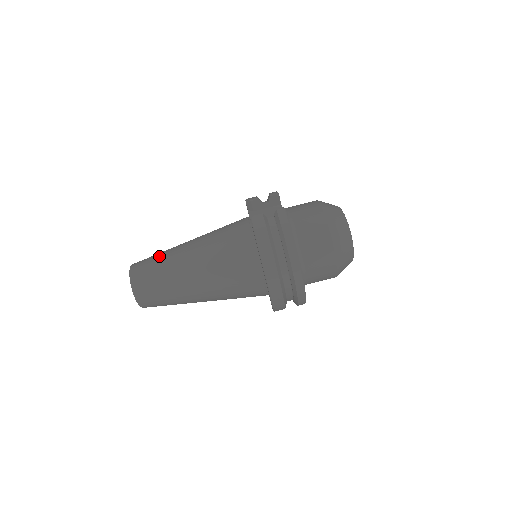
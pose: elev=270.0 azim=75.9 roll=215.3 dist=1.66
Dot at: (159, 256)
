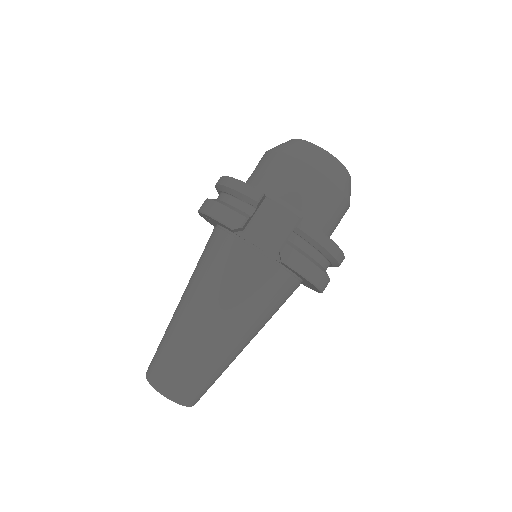
Dot at: (184, 359)
